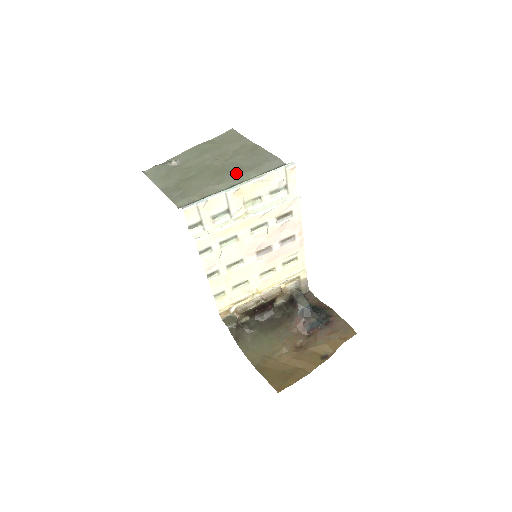
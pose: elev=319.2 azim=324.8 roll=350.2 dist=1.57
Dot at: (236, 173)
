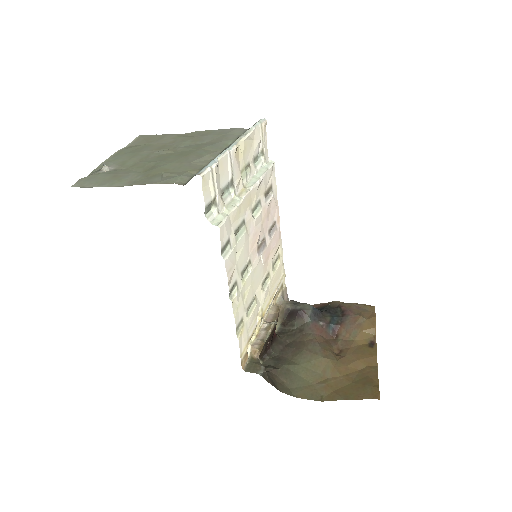
Dot at: (207, 147)
